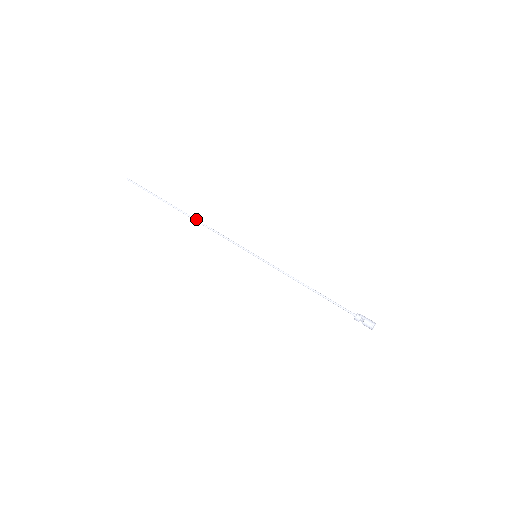
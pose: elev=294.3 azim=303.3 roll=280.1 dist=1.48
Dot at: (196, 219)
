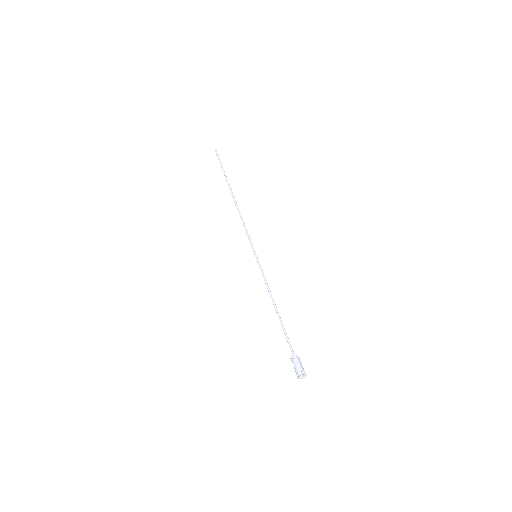
Dot at: (235, 203)
